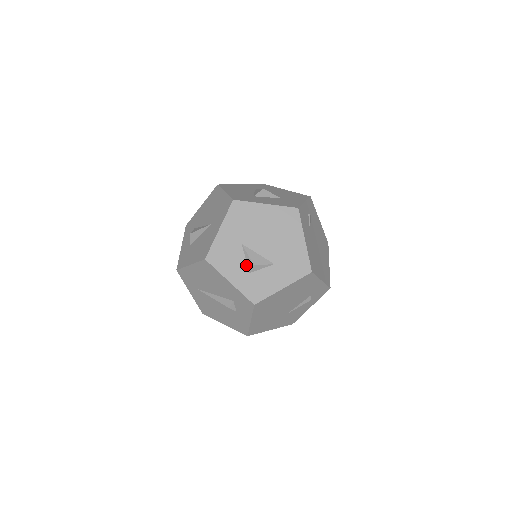
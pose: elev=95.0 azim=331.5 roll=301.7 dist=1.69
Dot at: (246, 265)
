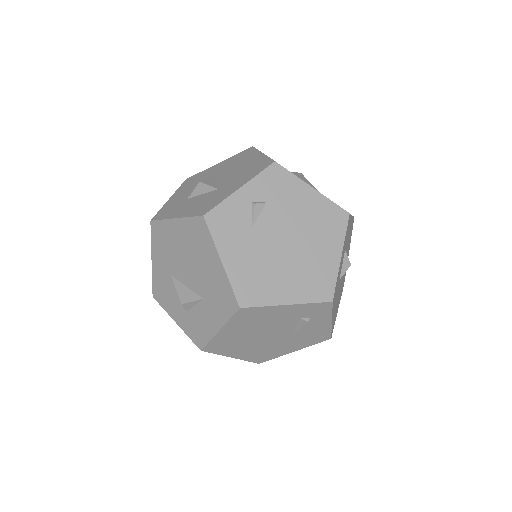
Dot at: occluded
